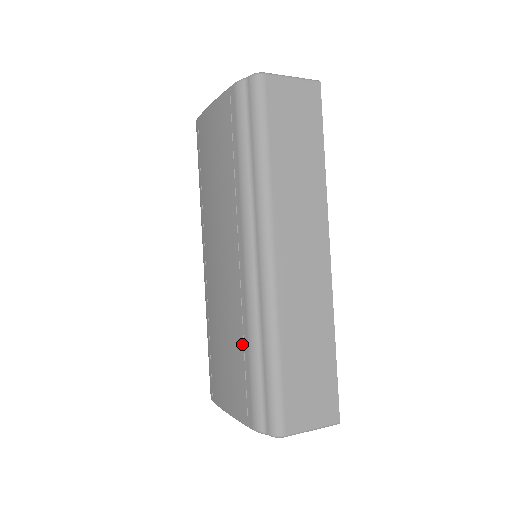
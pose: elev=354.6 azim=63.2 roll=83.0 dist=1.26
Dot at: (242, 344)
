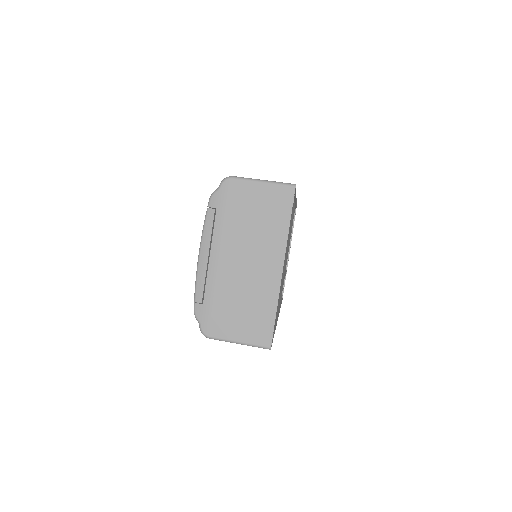
Dot at: occluded
